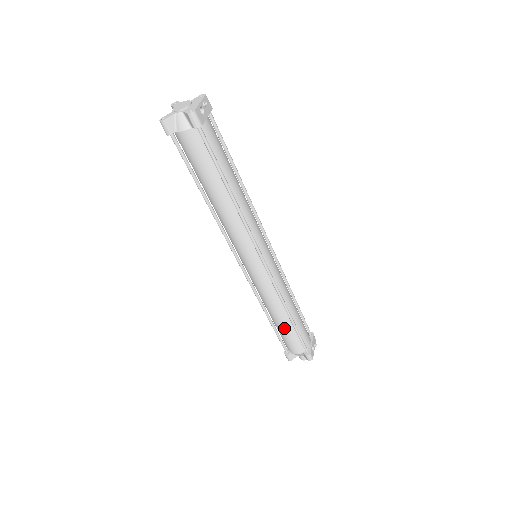
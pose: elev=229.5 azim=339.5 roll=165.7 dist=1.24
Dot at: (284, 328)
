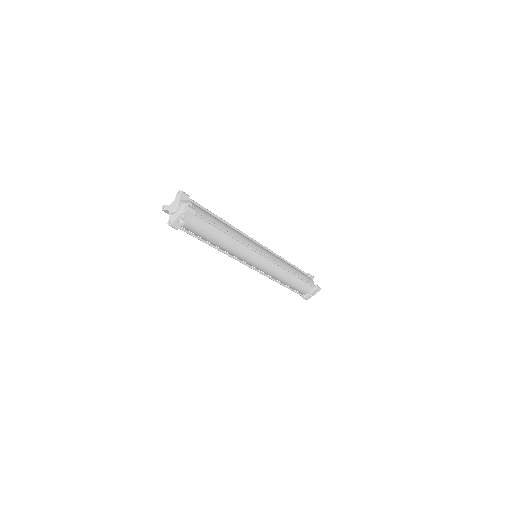
Dot at: occluded
